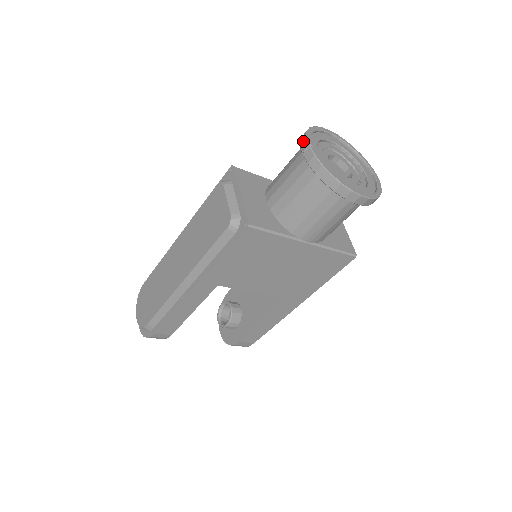
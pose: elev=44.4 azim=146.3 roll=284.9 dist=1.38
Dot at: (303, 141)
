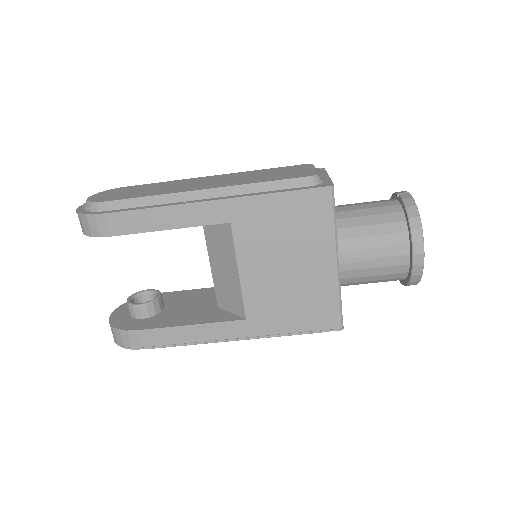
Dot at: (401, 191)
